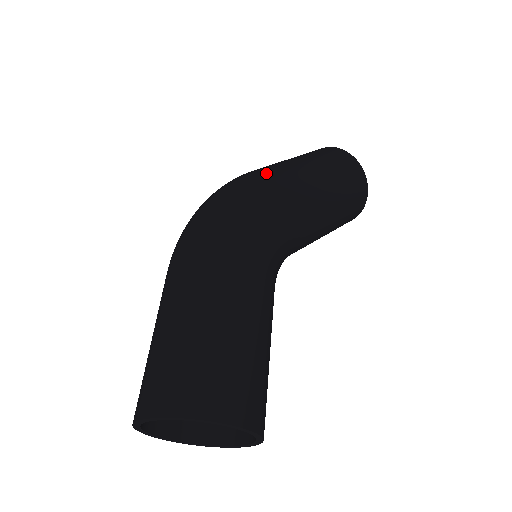
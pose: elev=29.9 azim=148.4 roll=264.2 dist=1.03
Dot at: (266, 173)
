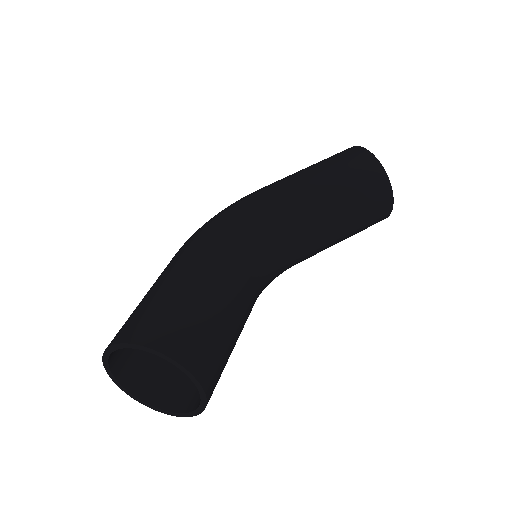
Dot at: occluded
